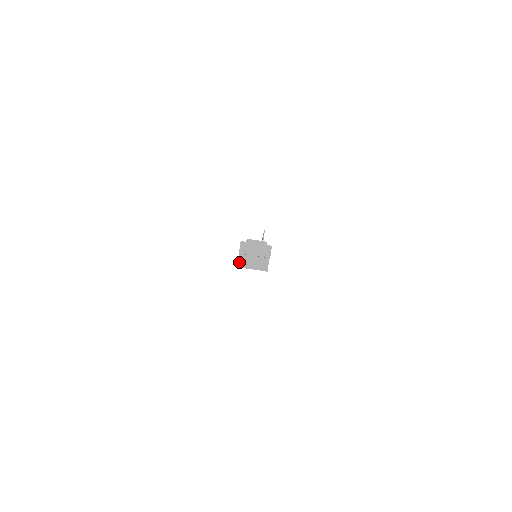
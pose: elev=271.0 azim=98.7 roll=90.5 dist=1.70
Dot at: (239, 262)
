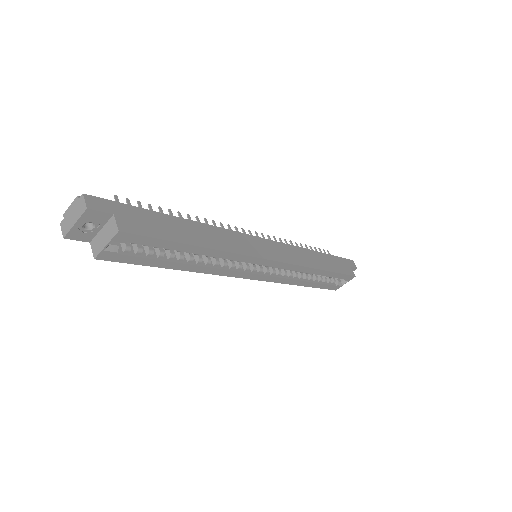
Dot at: (93, 252)
